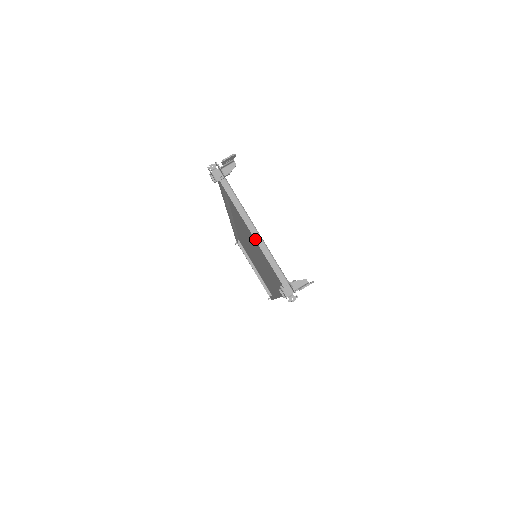
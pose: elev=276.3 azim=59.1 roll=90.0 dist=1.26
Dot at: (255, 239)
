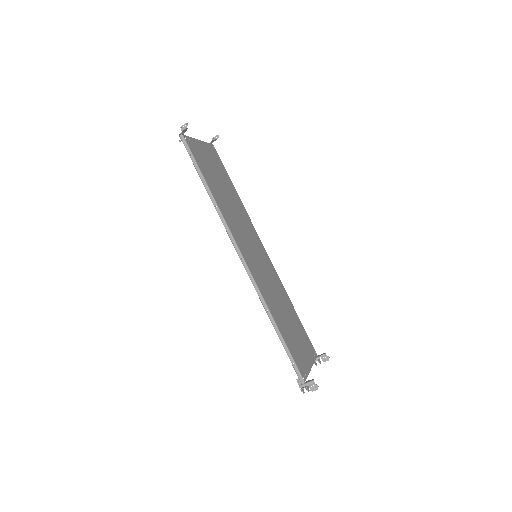
Dot at: occluded
